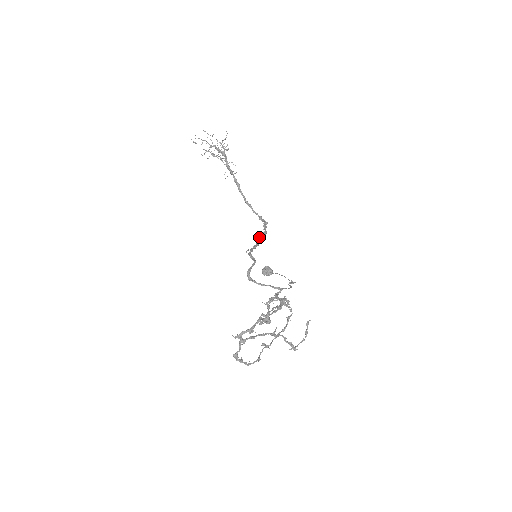
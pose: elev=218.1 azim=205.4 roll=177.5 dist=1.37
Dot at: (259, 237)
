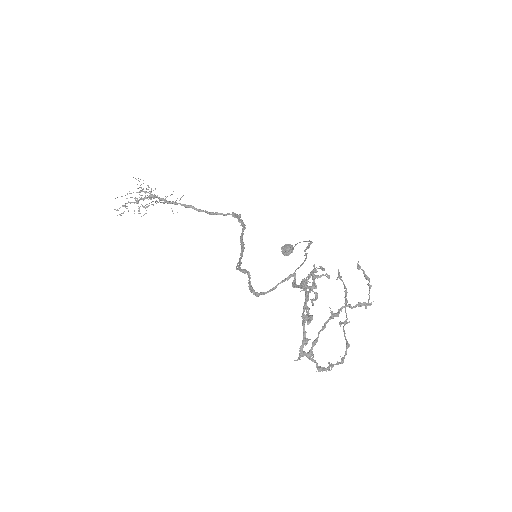
Dot at: (240, 239)
